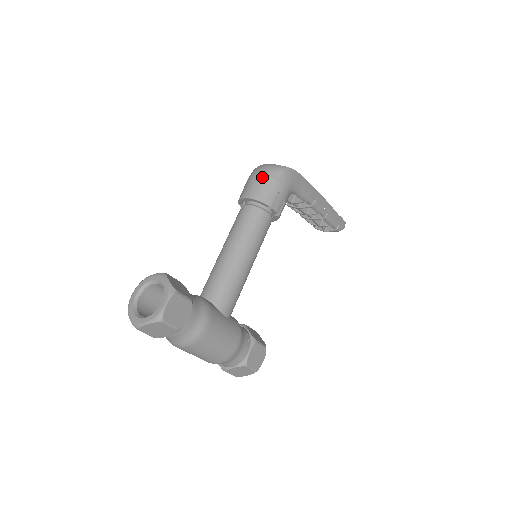
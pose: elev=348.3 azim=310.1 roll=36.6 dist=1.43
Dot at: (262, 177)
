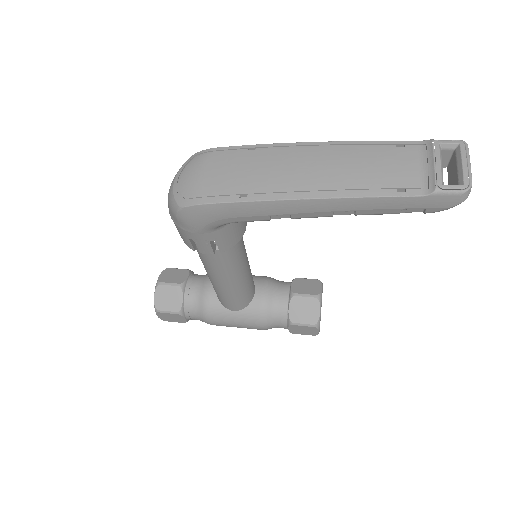
Dot at: occluded
